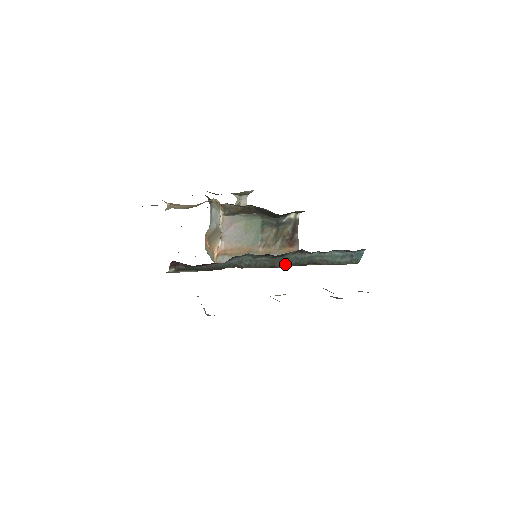
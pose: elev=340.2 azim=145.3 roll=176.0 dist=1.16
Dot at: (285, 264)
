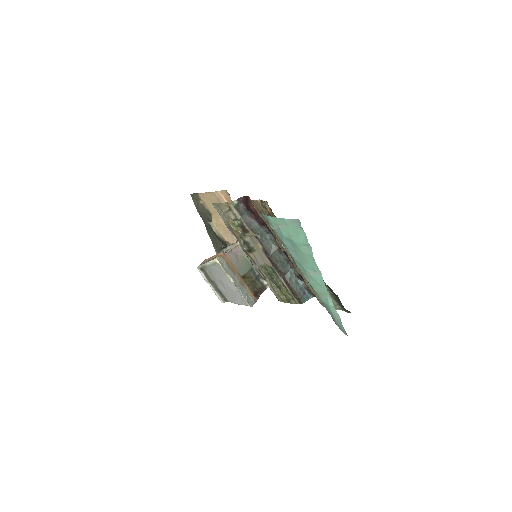
Dot at: (276, 261)
